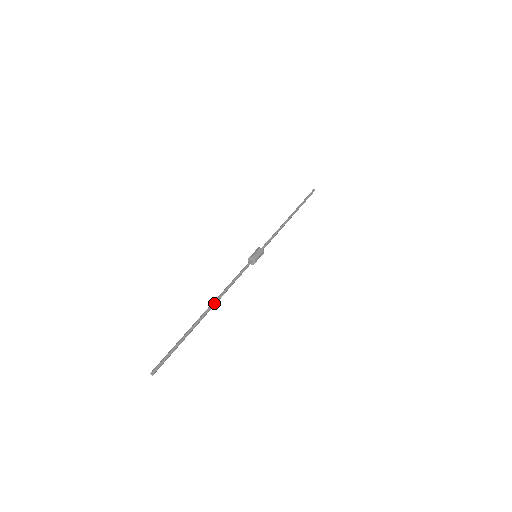
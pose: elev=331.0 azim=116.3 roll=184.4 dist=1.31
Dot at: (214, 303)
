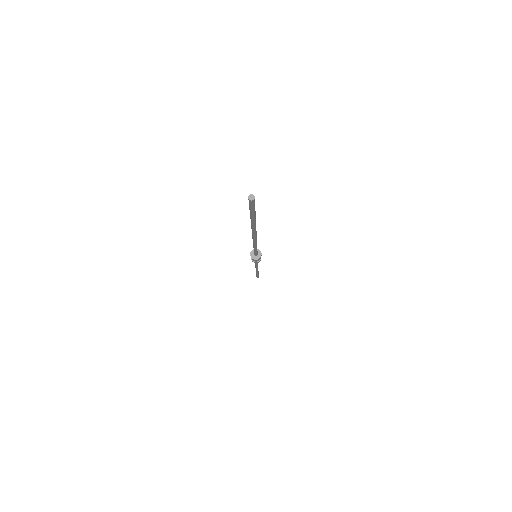
Dot at: occluded
